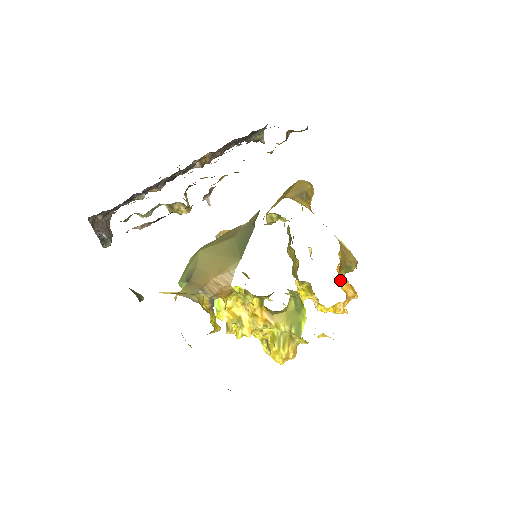
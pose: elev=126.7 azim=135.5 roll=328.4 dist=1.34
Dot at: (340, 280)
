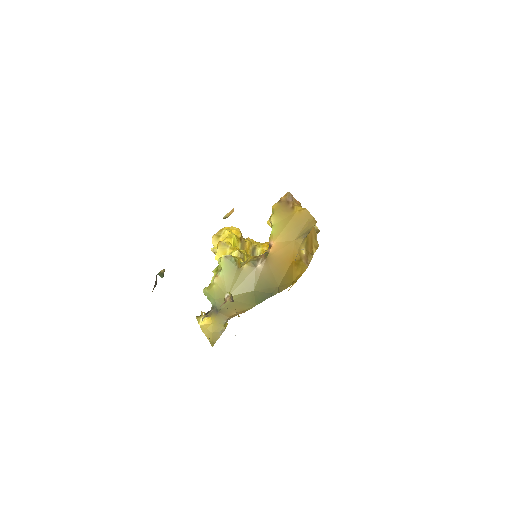
Dot at: occluded
